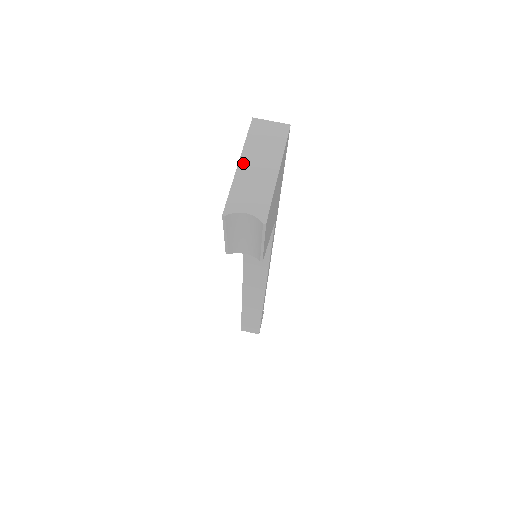
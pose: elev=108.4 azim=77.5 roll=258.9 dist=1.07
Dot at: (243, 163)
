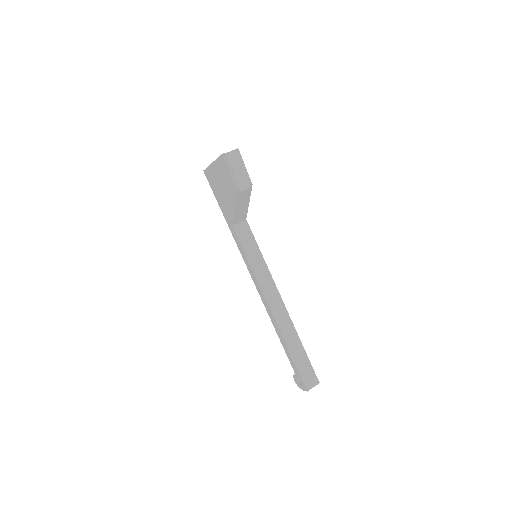
Dot at: occluded
